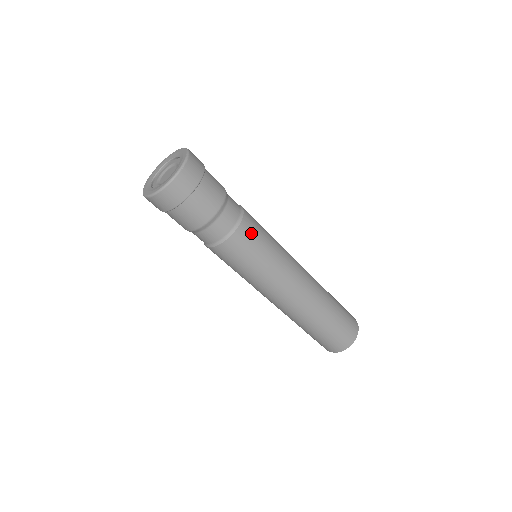
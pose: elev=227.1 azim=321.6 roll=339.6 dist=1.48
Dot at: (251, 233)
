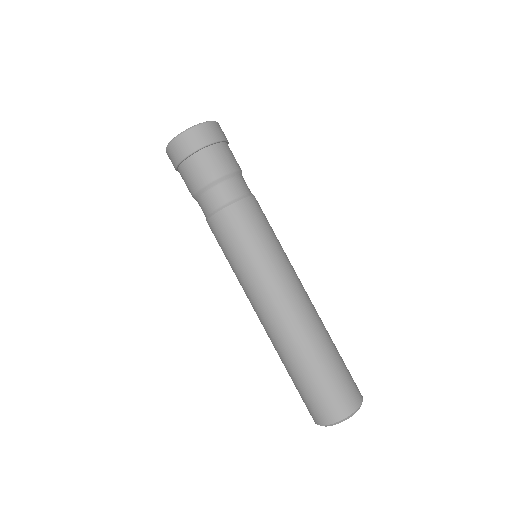
Dot at: (261, 210)
